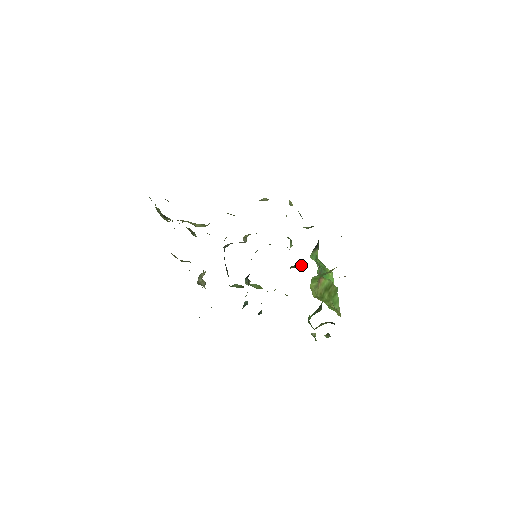
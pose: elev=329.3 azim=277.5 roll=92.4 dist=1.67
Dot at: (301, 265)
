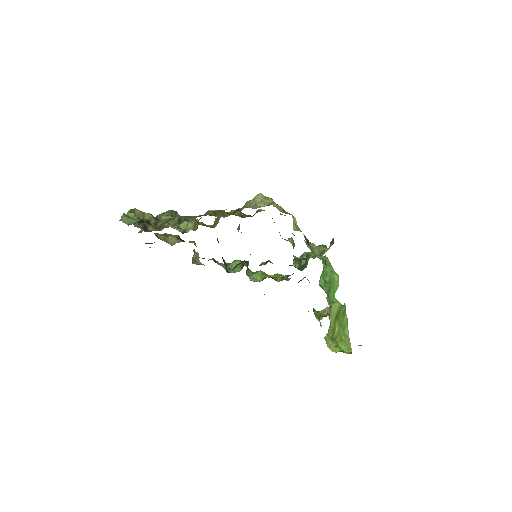
Dot at: (304, 261)
